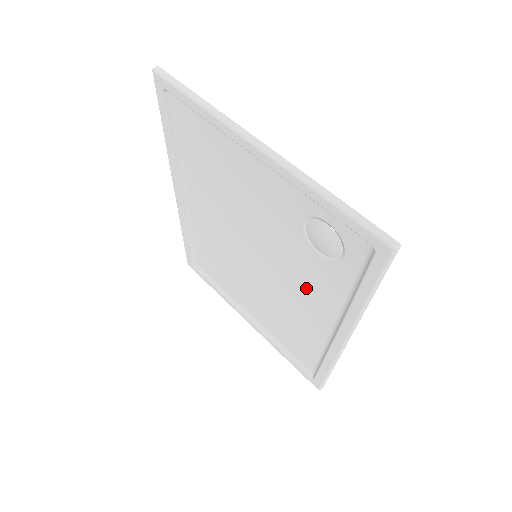
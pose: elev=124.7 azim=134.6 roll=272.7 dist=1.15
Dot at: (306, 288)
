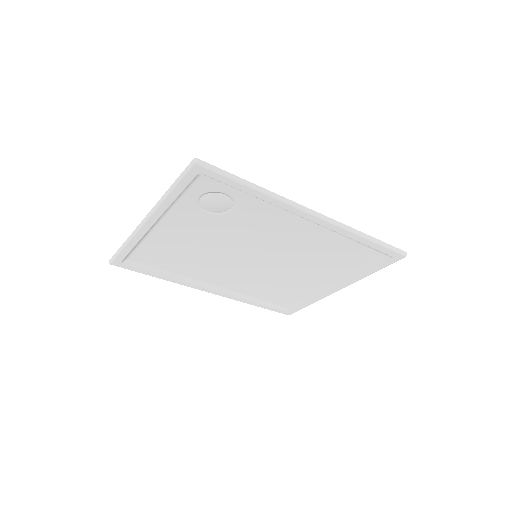
Dot at: (273, 229)
